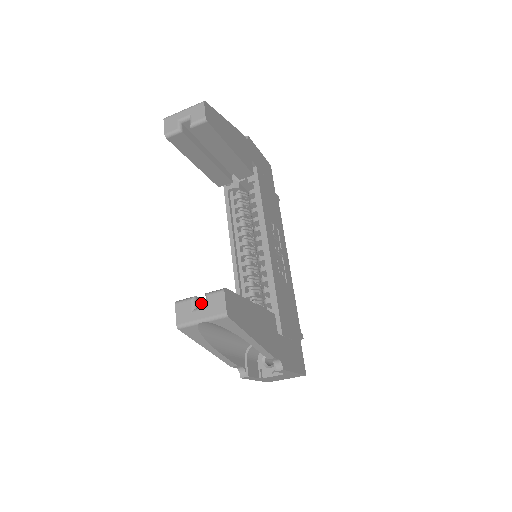
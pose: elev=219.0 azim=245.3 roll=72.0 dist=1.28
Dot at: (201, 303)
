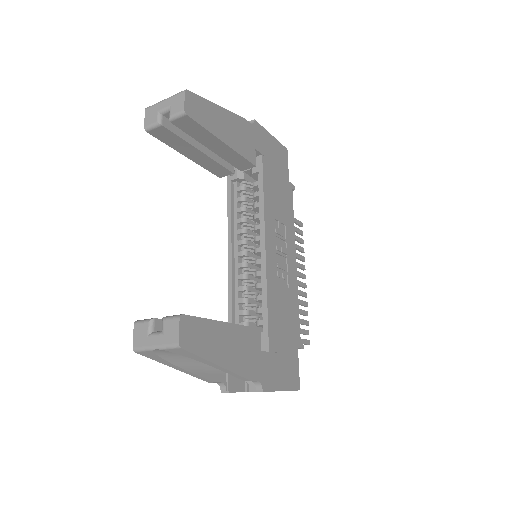
Dot at: (161, 325)
